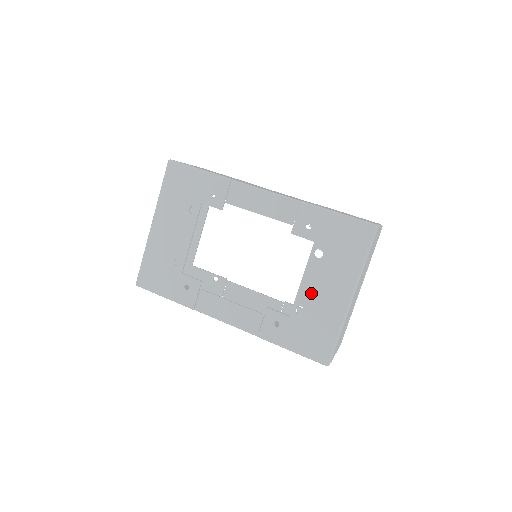
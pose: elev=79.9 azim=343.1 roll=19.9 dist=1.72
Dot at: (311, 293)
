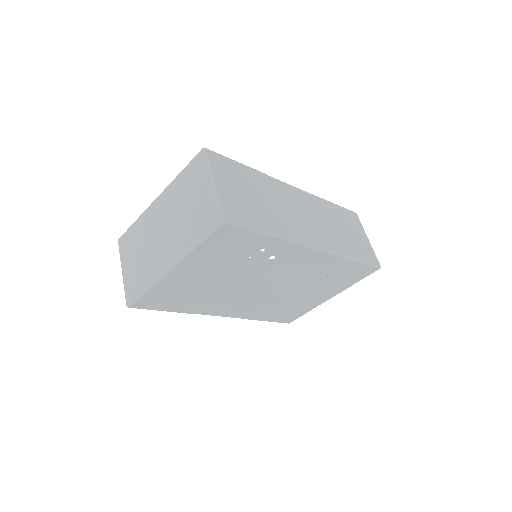
Dot at: (306, 299)
